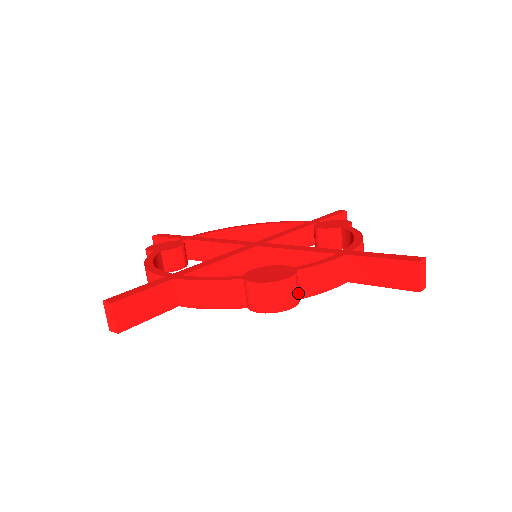
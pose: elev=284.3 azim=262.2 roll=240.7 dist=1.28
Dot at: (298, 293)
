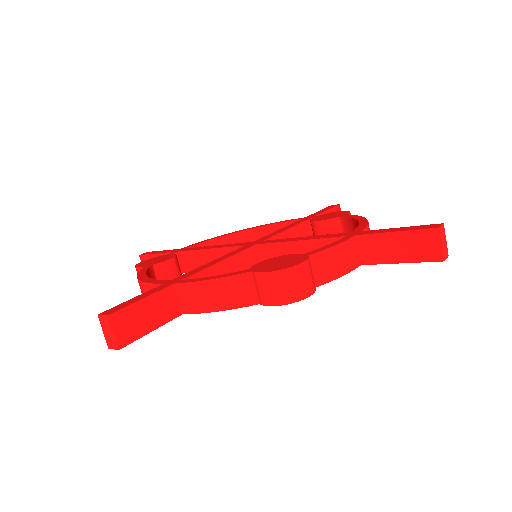
Dot at: (313, 280)
